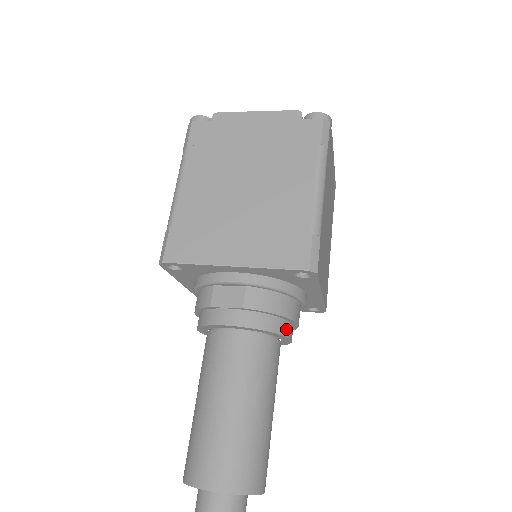
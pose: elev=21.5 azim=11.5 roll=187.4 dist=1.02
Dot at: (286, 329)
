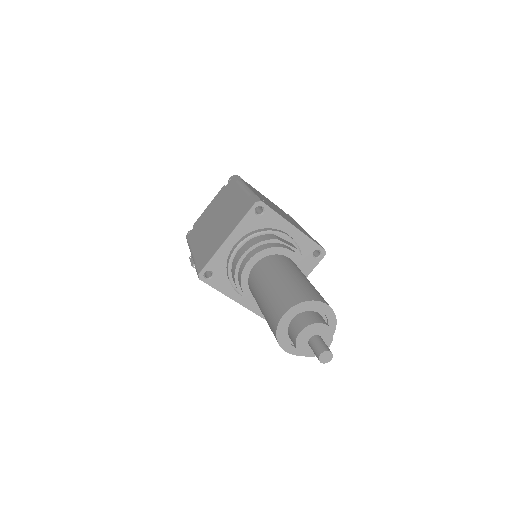
Dot at: occluded
